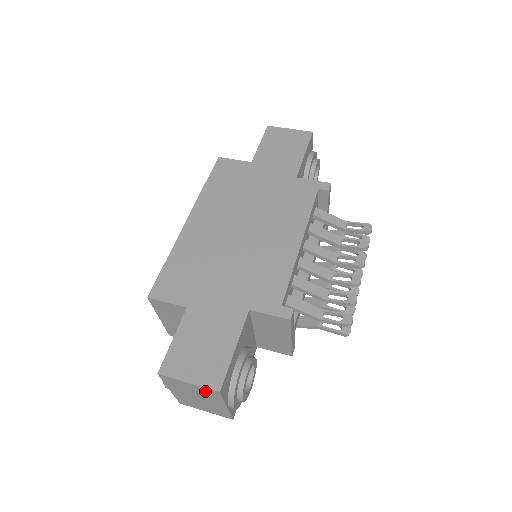
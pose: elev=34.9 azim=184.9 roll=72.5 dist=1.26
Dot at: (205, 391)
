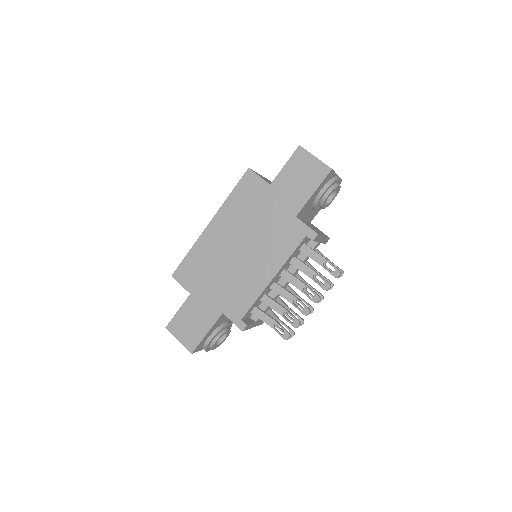
Dot at: occluded
